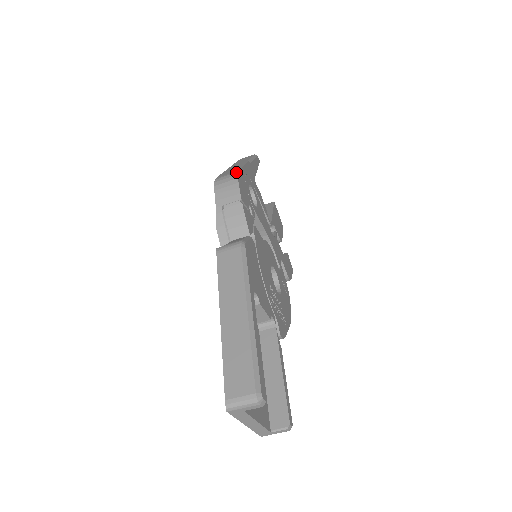
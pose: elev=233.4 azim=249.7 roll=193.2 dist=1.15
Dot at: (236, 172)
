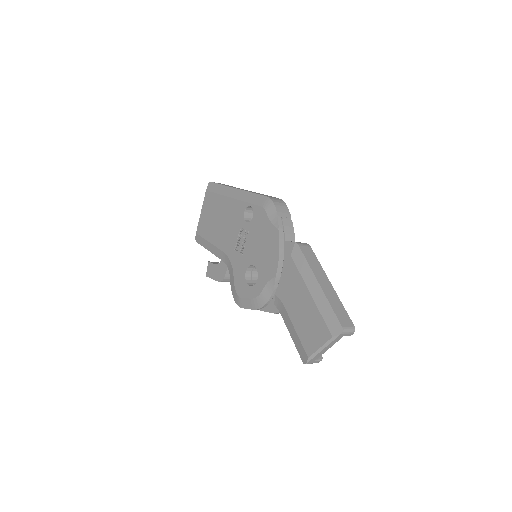
Dot at: (281, 199)
